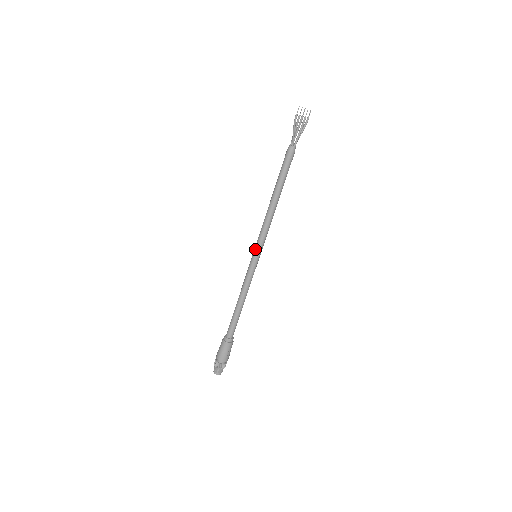
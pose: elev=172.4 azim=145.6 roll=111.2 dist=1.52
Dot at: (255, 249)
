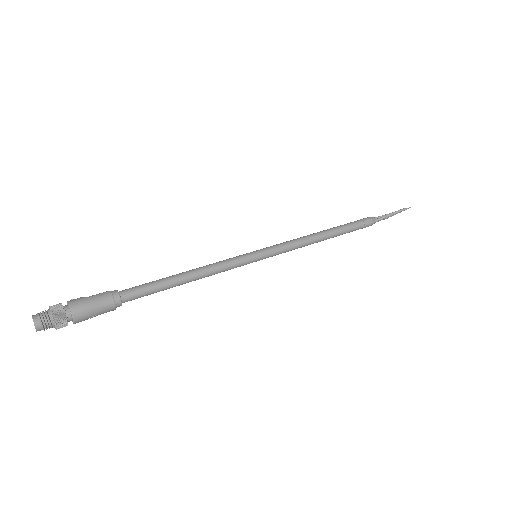
Dot at: (267, 250)
